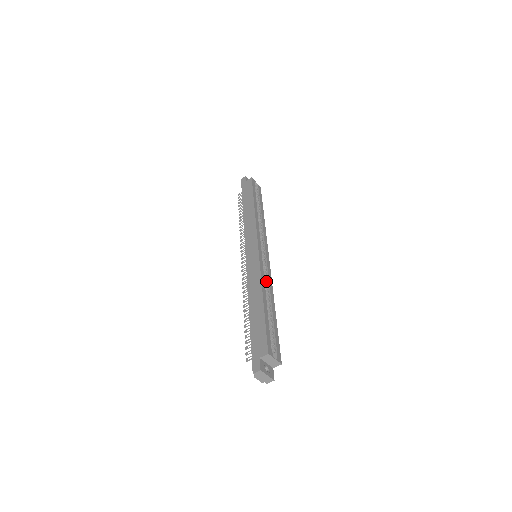
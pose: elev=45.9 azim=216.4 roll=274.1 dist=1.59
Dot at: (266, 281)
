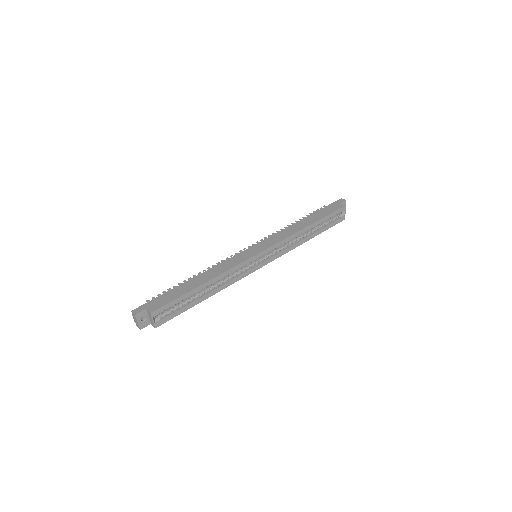
Dot at: (231, 277)
